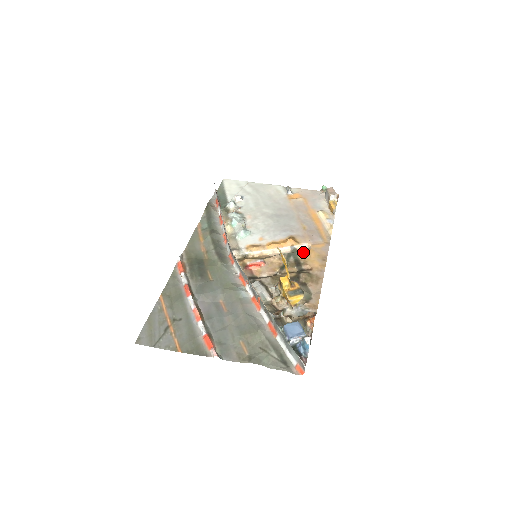
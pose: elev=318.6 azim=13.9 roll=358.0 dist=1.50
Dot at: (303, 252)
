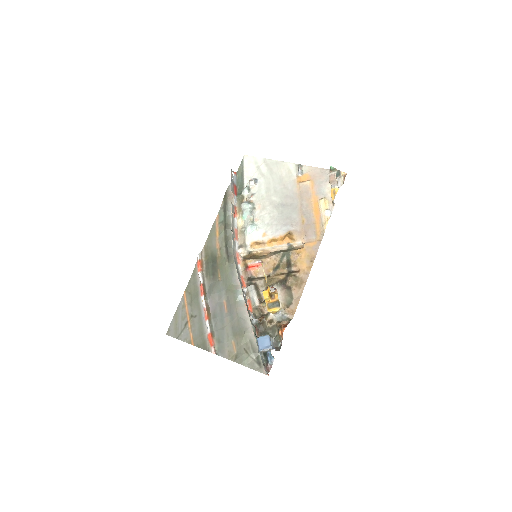
Dot at: (296, 252)
